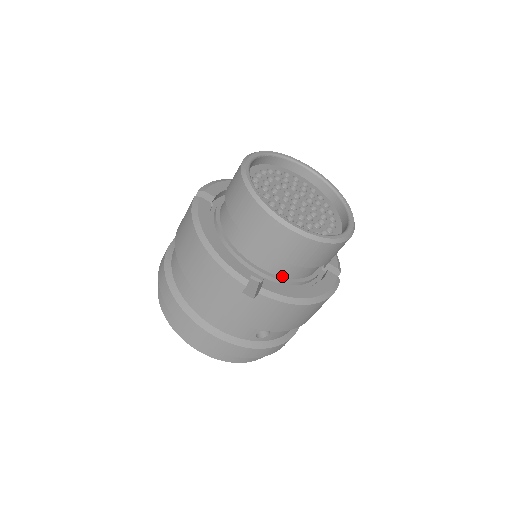
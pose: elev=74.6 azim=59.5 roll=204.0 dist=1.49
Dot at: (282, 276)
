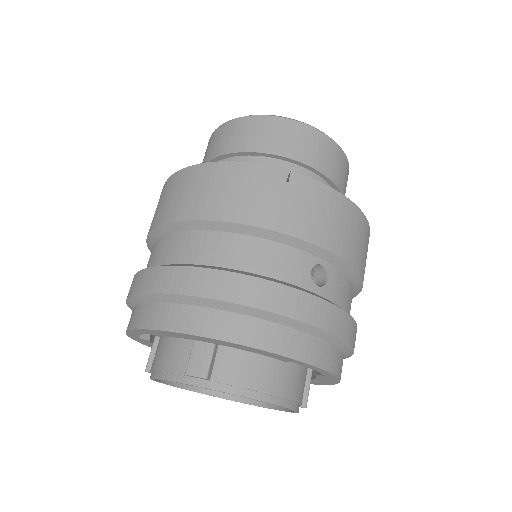
Dot at: occluded
